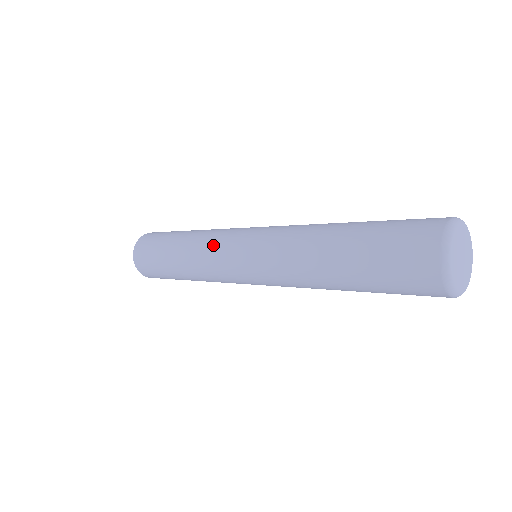
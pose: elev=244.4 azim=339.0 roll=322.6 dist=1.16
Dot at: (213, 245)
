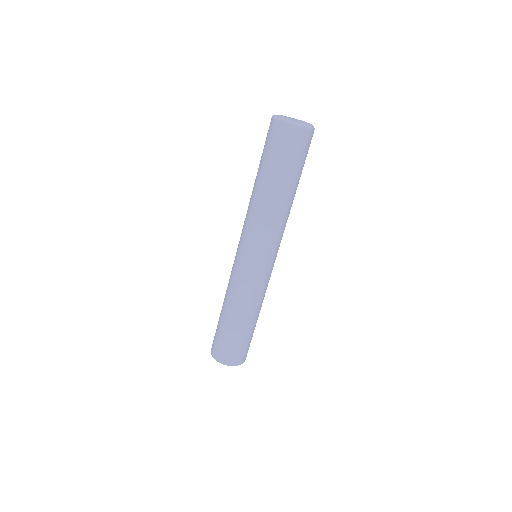
Dot at: (233, 277)
